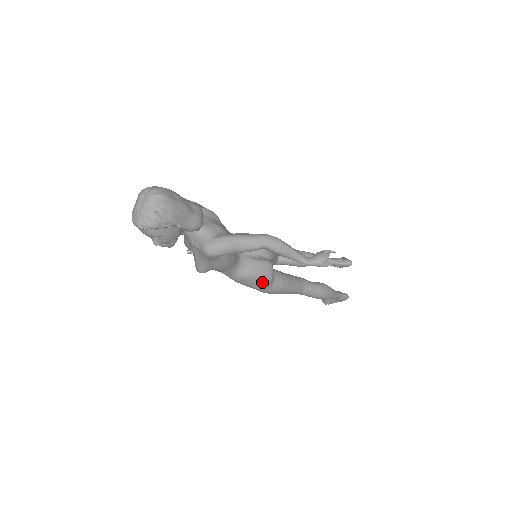
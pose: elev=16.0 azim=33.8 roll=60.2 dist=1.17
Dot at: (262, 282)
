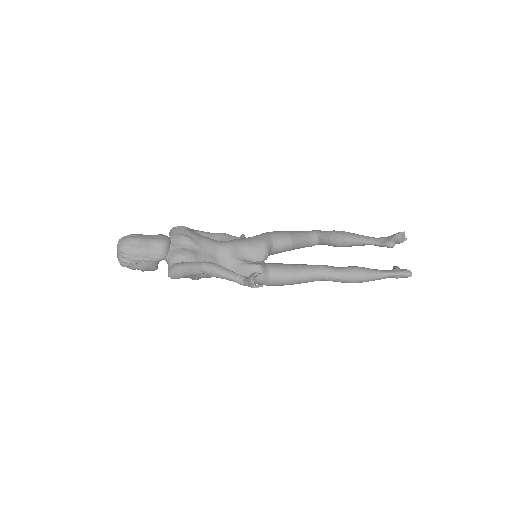
Dot at: occluded
